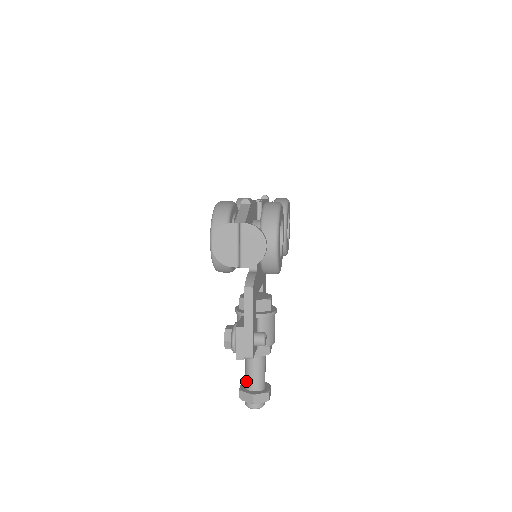
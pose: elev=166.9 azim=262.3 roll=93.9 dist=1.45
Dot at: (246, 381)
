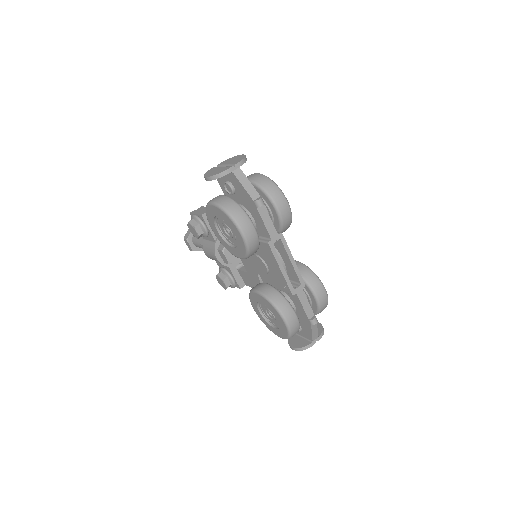
Dot at: occluded
